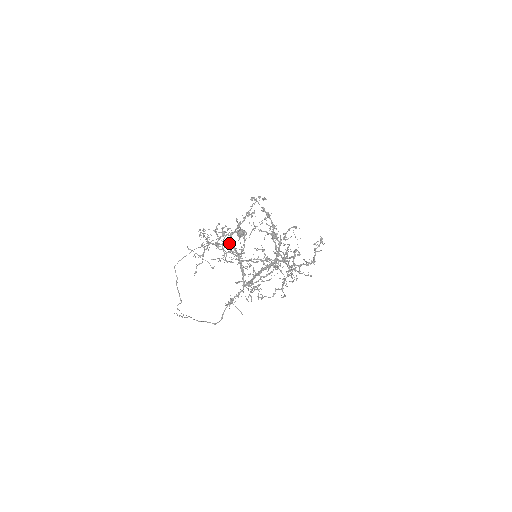
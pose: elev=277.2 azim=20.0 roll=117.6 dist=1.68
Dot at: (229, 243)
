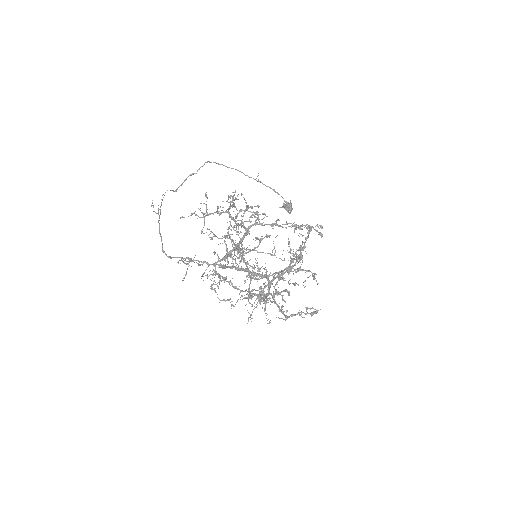
Dot at: occluded
